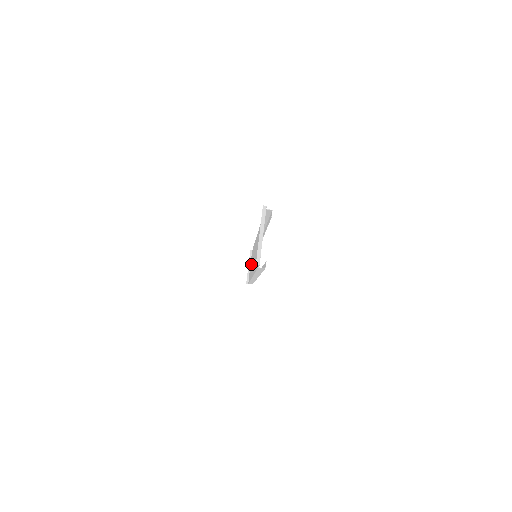
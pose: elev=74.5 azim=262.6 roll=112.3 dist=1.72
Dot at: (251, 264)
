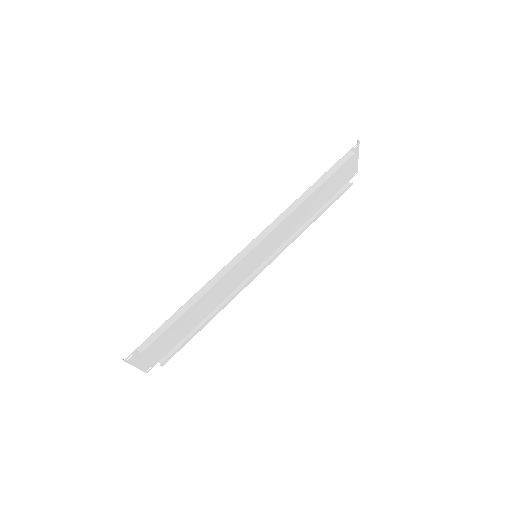
Dot at: (182, 322)
